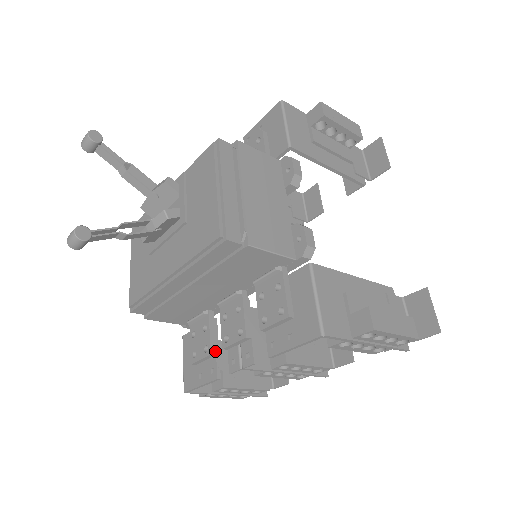
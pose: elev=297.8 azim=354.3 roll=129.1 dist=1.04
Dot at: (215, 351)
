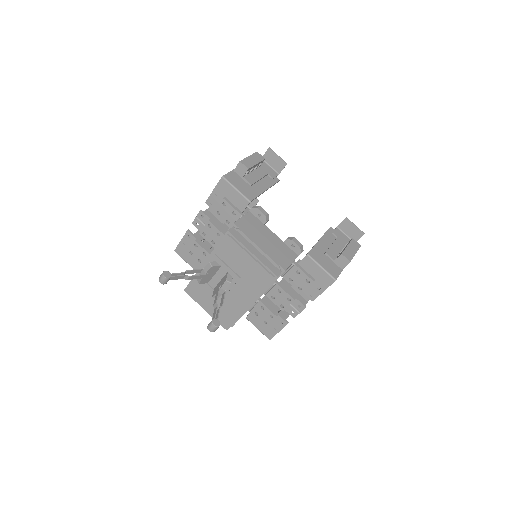
Dot at: (277, 314)
